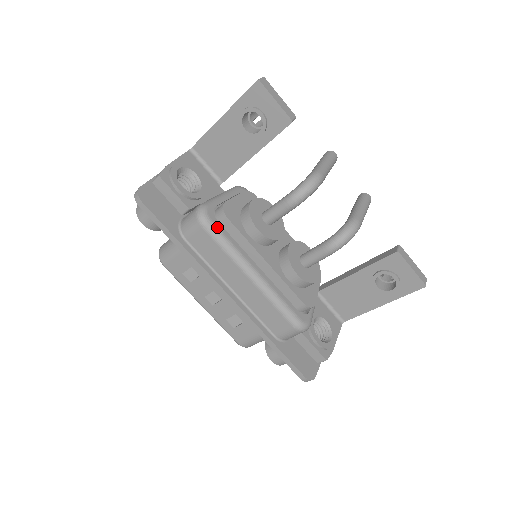
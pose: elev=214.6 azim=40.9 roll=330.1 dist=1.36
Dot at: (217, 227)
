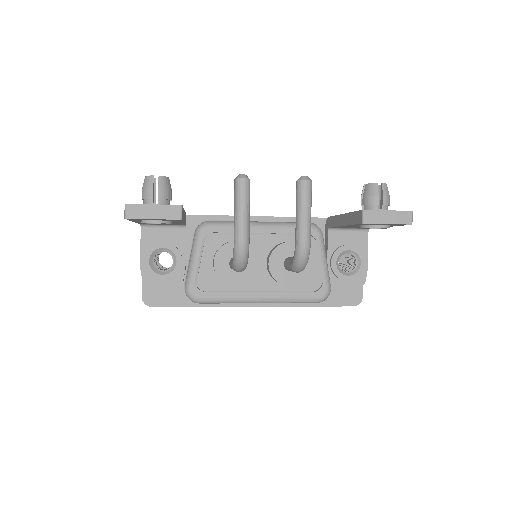
Dot at: (208, 298)
